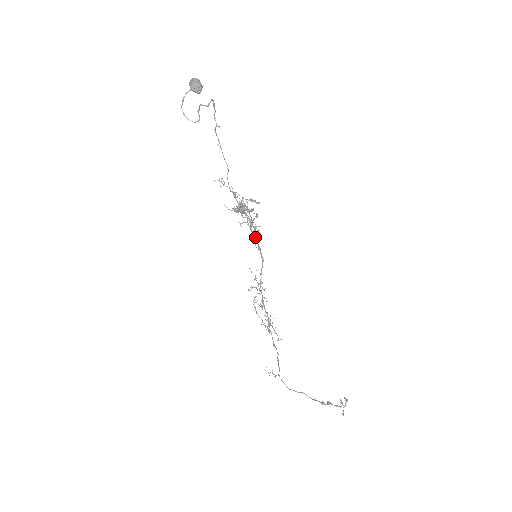
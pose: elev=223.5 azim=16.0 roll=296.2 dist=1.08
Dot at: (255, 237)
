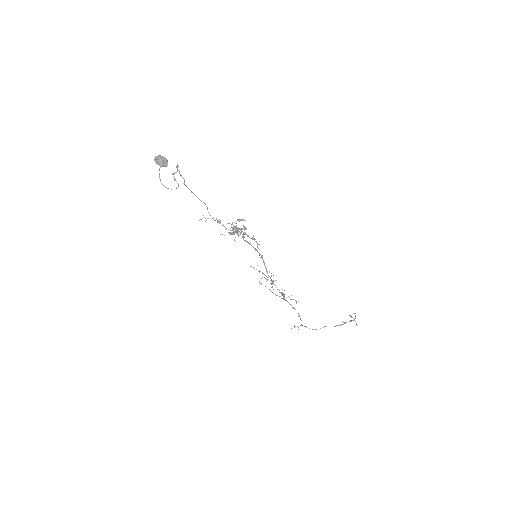
Dot at: (257, 245)
